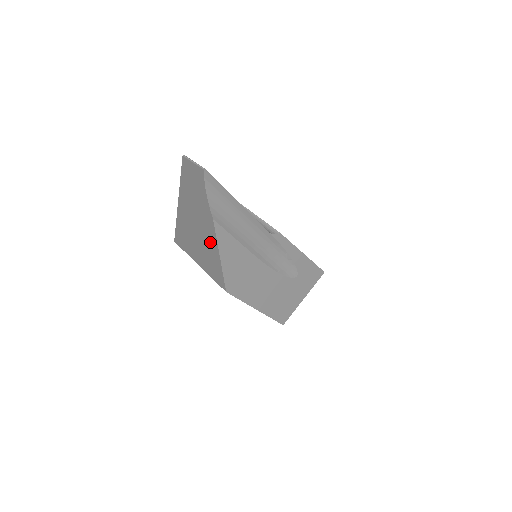
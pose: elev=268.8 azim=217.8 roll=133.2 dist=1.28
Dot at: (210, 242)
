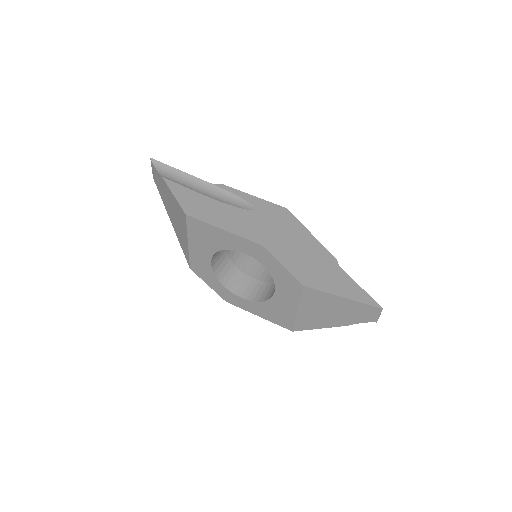
Dot at: (171, 198)
